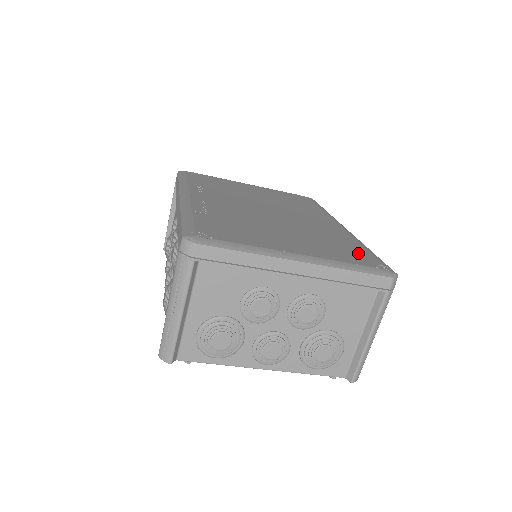
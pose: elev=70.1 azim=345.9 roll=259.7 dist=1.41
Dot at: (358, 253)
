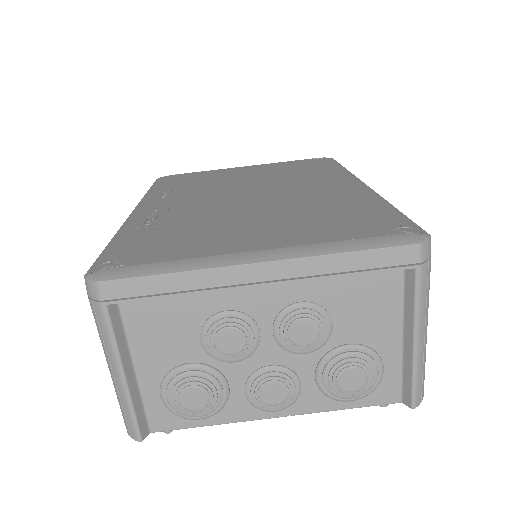
Dot at: (366, 218)
